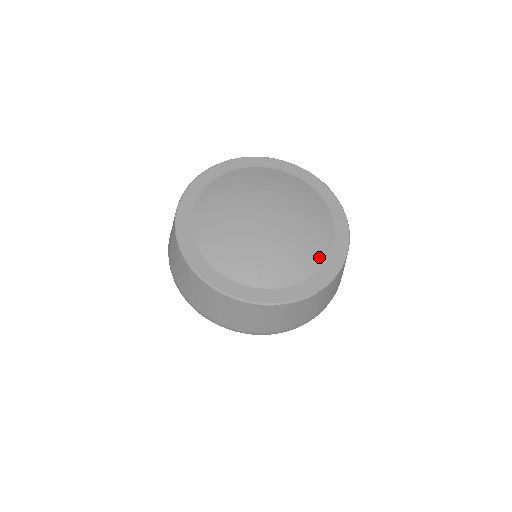
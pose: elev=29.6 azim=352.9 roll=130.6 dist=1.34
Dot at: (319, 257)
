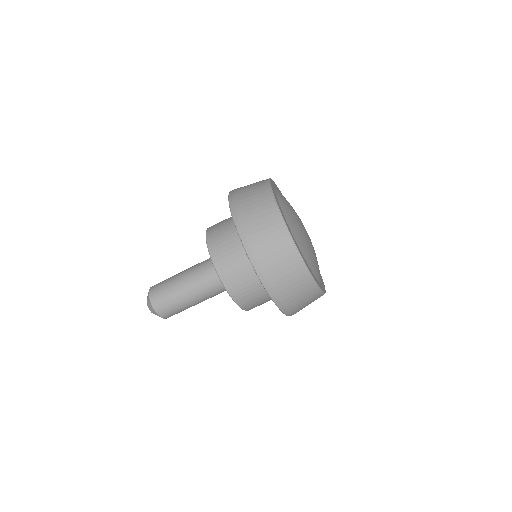
Dot at: occluded
